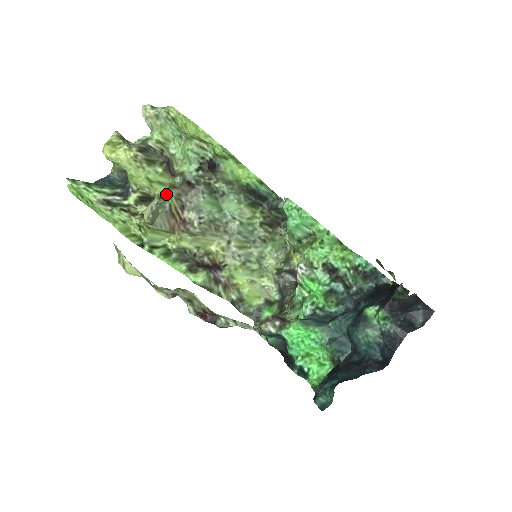
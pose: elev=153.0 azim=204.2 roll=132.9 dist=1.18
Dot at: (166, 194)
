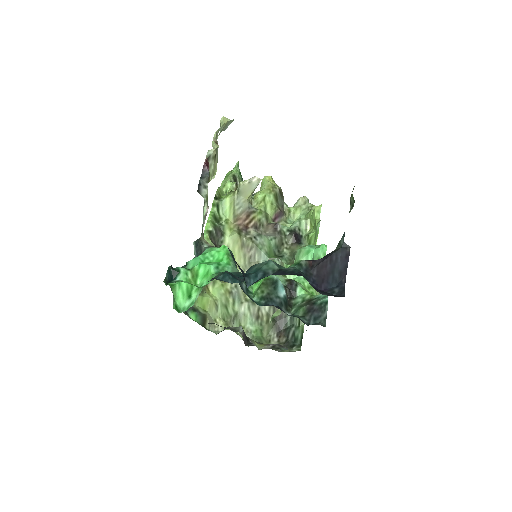
Dot at: (261, 210)
